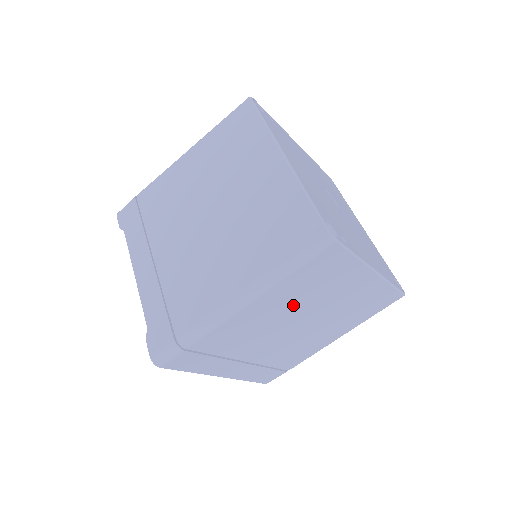
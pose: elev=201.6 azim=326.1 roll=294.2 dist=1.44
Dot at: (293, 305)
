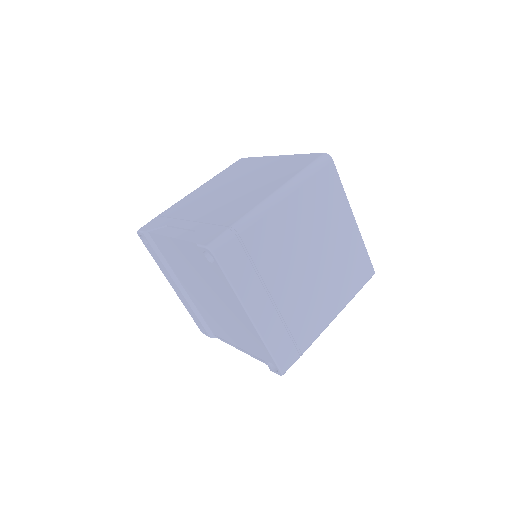
Dot at: (309, 224)
